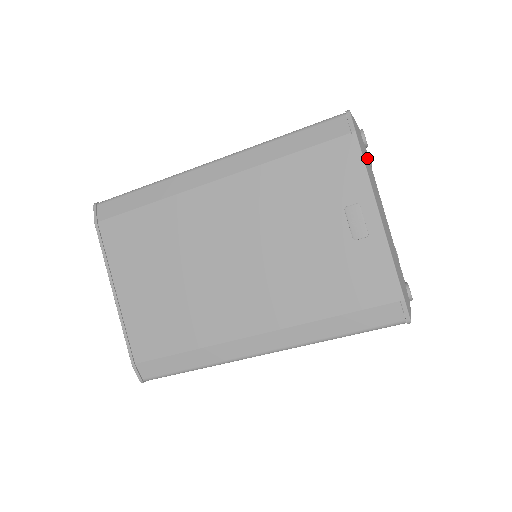
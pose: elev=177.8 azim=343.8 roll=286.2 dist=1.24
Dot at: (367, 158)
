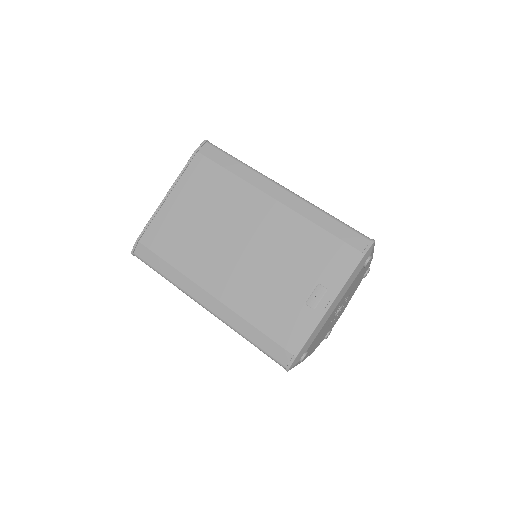
Dot at: (357, 273)
